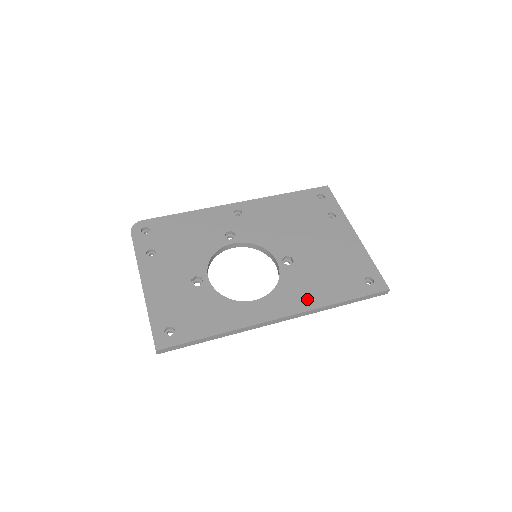
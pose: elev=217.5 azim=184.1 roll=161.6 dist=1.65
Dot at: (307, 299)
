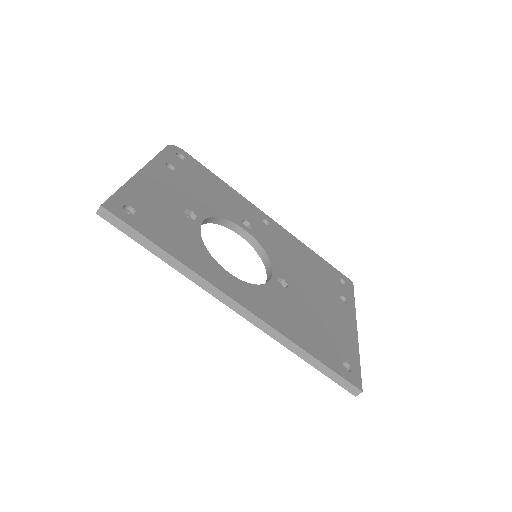
Dot at: (278, 319)
